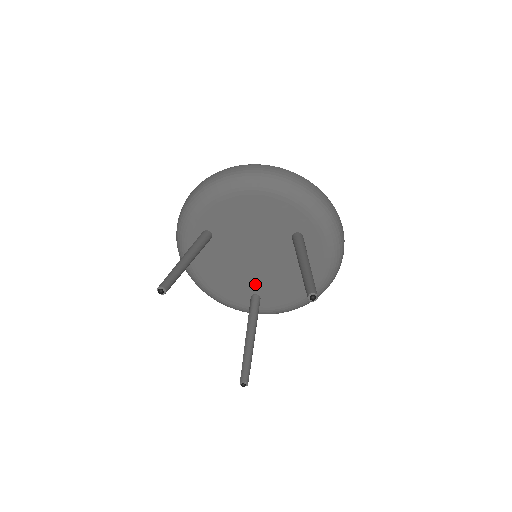
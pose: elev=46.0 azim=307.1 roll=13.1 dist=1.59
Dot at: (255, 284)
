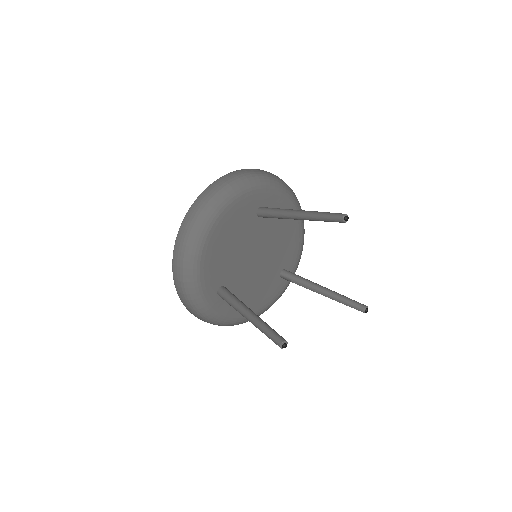
Dot at: (274, 268)
